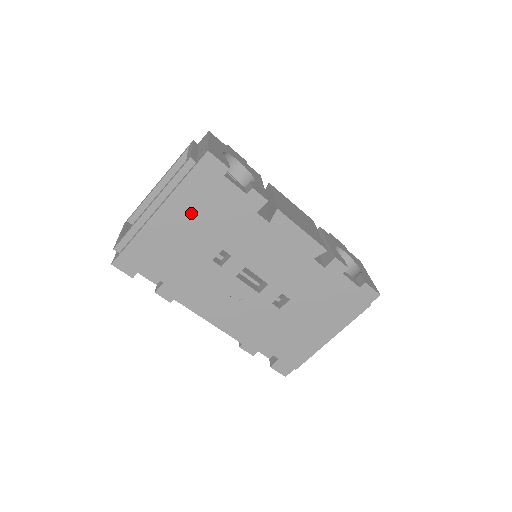
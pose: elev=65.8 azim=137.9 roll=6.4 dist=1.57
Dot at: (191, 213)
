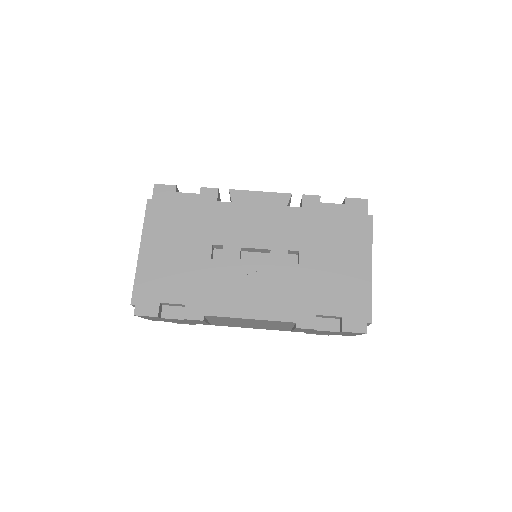
Dot at: (170, 232)
